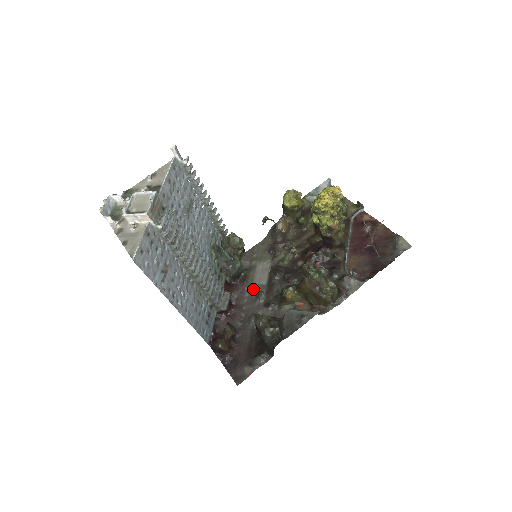
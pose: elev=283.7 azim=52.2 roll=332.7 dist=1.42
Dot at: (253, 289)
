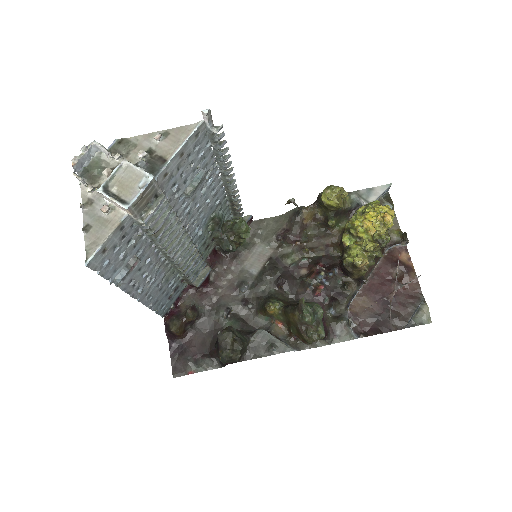
Dot at: (239, 273)
